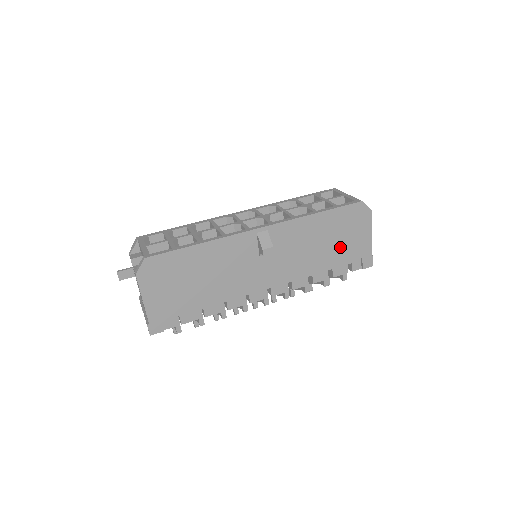
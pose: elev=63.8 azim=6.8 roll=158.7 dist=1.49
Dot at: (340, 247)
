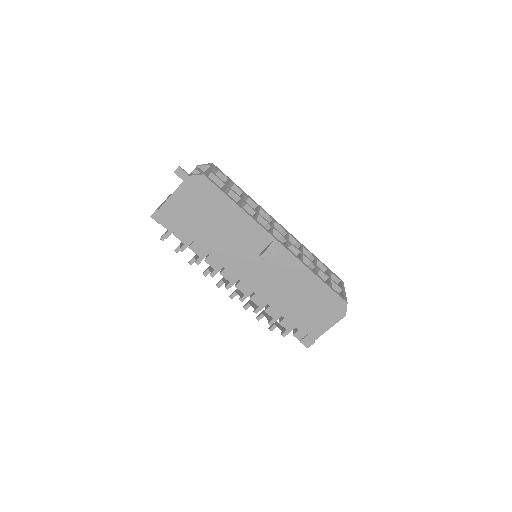
Dot at: (304, 312)
